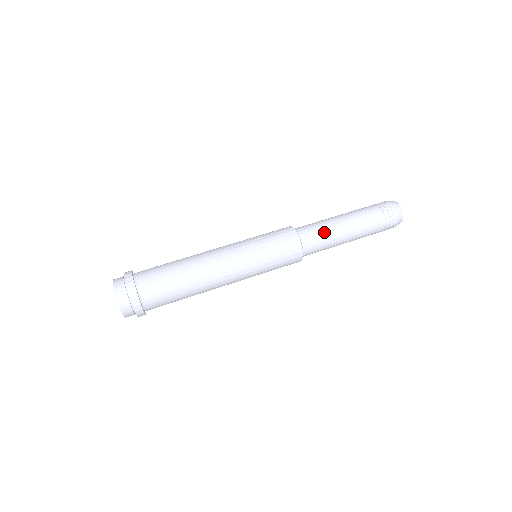
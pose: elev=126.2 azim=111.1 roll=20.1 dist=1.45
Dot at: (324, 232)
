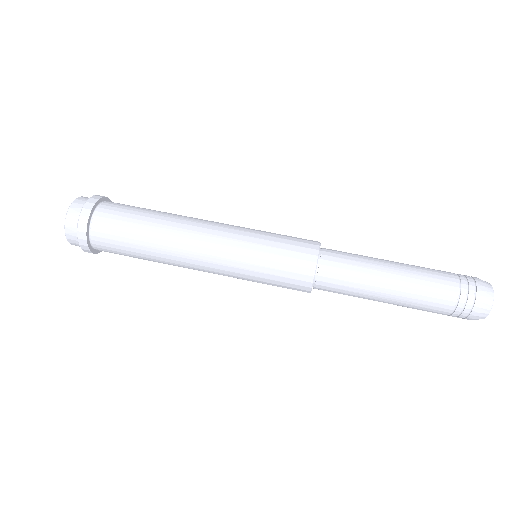
Dot at: (356, 279)
